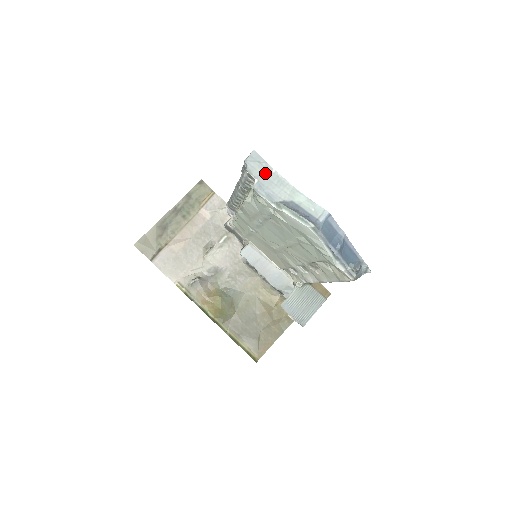
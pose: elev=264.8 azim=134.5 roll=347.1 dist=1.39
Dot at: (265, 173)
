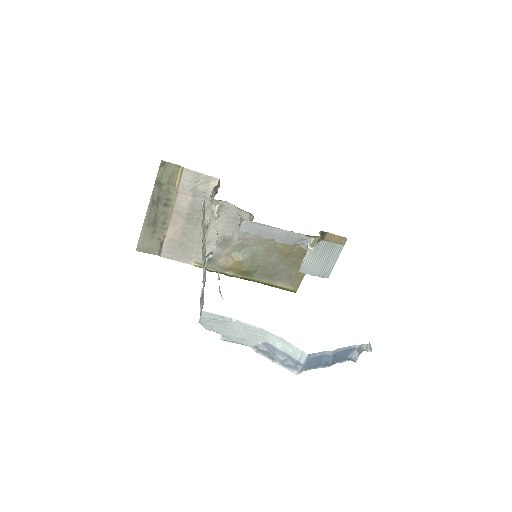
Dot at: (226, 326)
